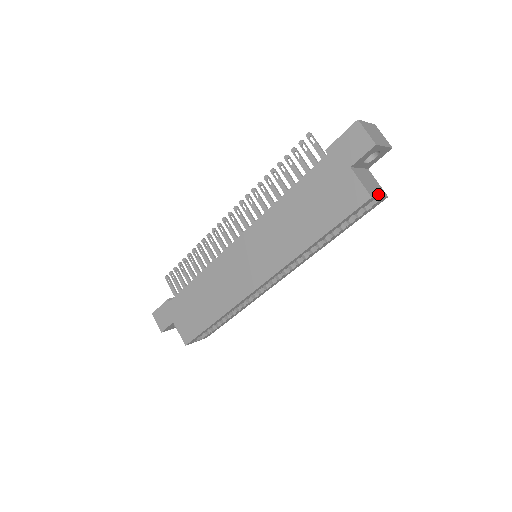
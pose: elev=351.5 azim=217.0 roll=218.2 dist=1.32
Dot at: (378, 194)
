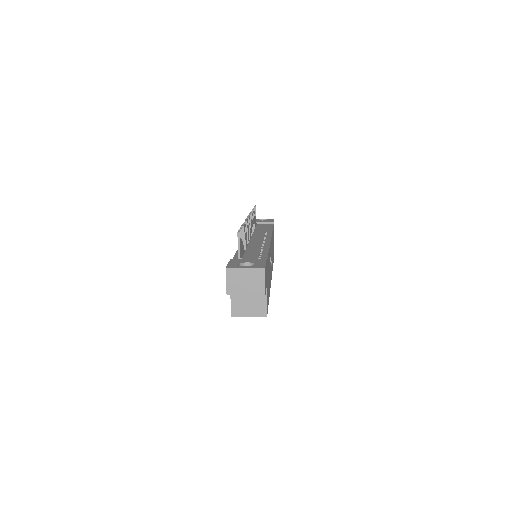
Dot at: (249, 314)
